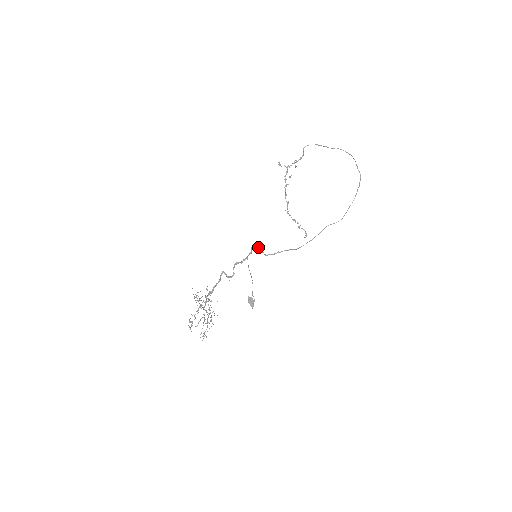
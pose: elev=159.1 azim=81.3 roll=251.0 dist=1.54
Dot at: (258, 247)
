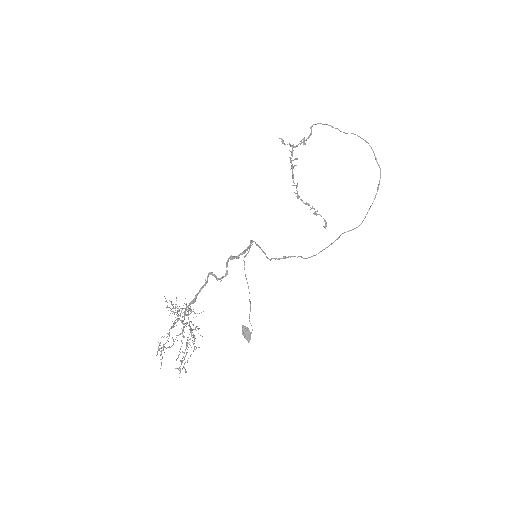
Dot at: (258, 245)
